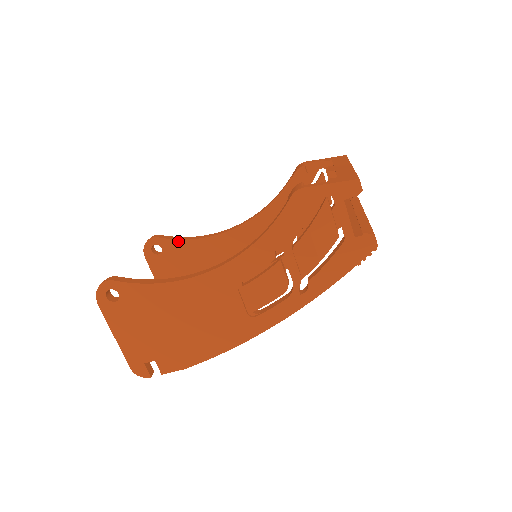
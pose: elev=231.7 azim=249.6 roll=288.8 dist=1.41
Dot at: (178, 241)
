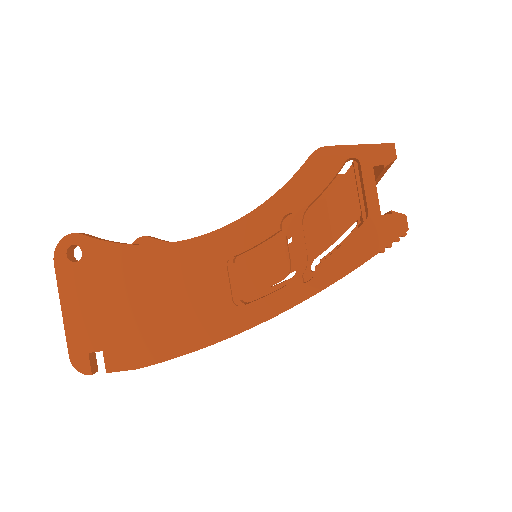
Dot at: occluded
